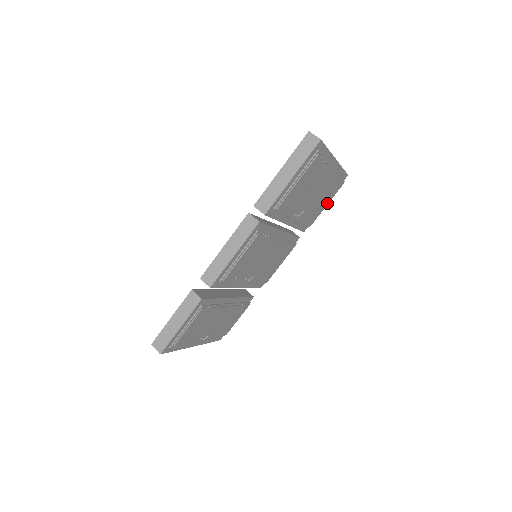
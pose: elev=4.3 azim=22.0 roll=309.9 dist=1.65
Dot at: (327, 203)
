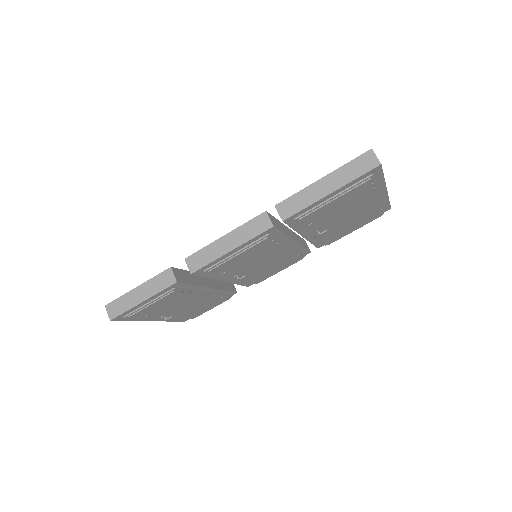
Dot at: (356, 229)
